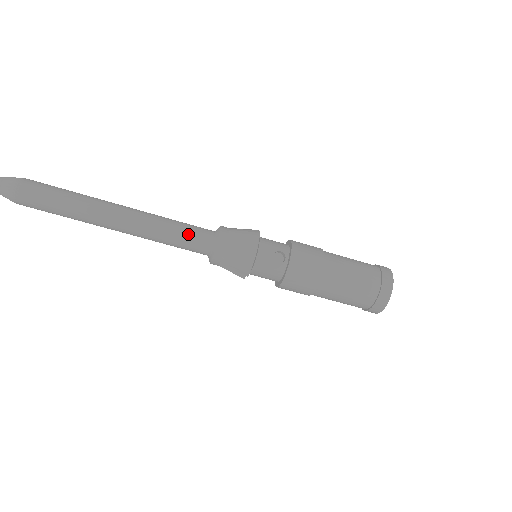
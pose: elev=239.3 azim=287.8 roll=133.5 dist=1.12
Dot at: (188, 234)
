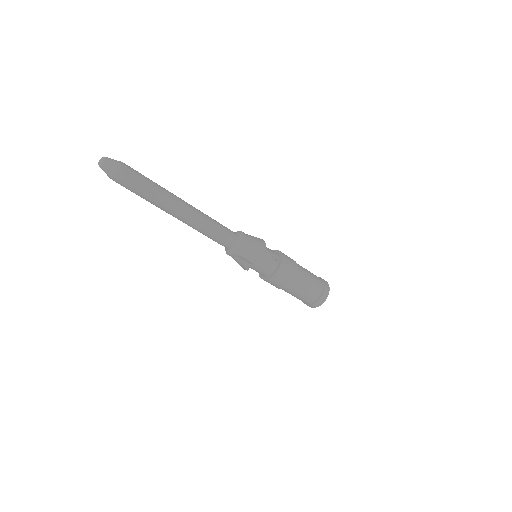
Dot at: (225, 230)
